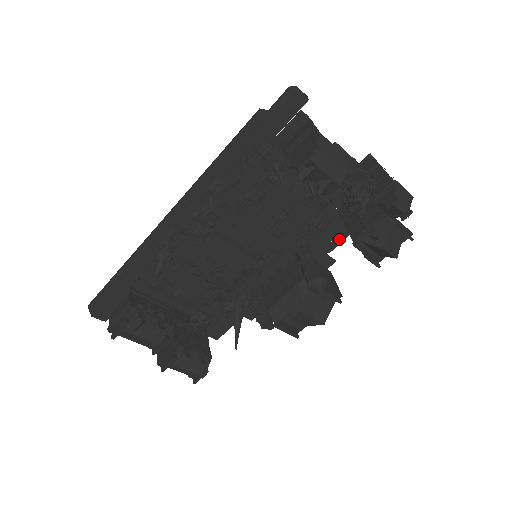
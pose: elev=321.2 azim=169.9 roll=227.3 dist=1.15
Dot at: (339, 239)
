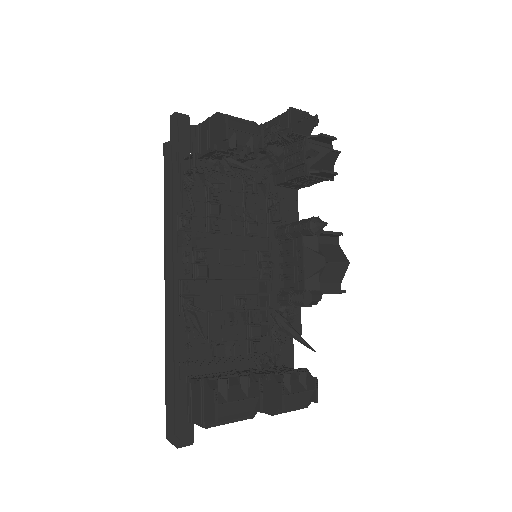
Dot at: (295, 207)
